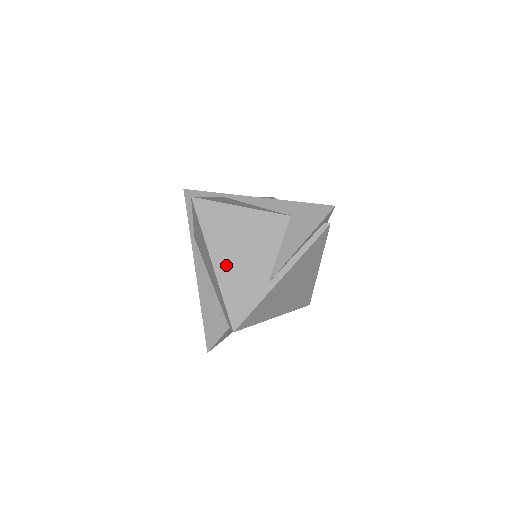
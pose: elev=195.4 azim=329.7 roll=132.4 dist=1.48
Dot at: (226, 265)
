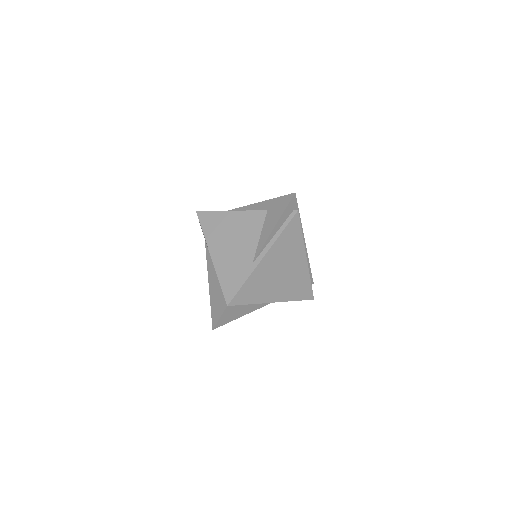
Dot at: (221, 255)
